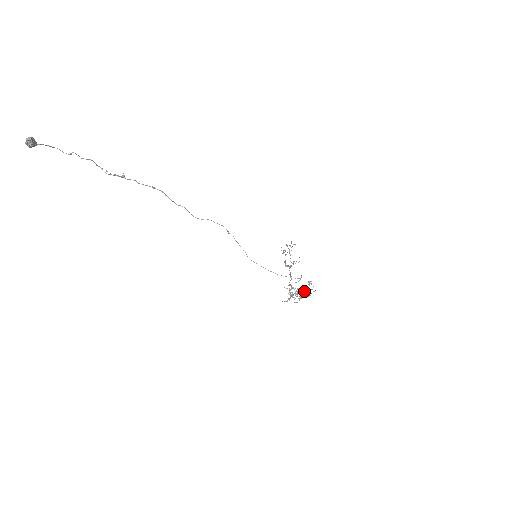
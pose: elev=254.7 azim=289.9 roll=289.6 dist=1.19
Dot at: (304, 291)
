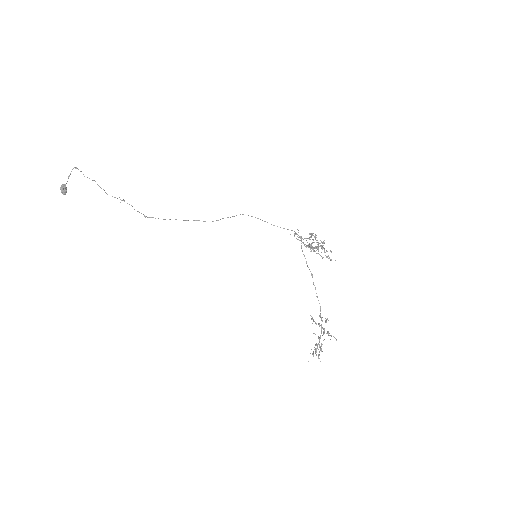
Dot at: occluded
